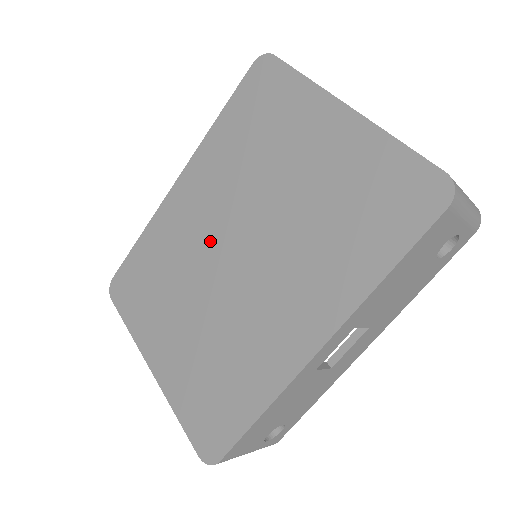
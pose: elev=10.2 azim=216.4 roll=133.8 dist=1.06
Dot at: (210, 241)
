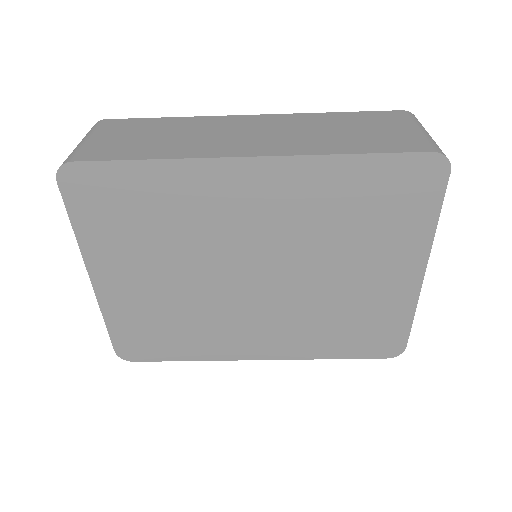
Dot at: (239, 248)
